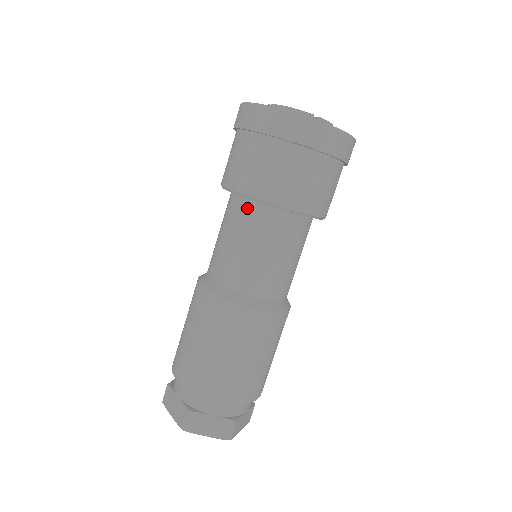
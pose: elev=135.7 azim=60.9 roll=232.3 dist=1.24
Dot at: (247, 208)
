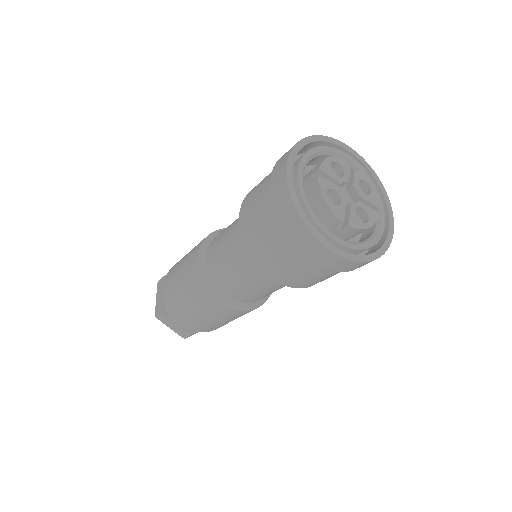
Dot at: occluded
